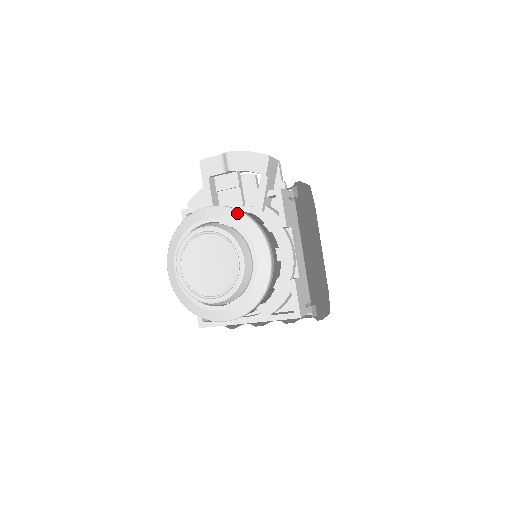
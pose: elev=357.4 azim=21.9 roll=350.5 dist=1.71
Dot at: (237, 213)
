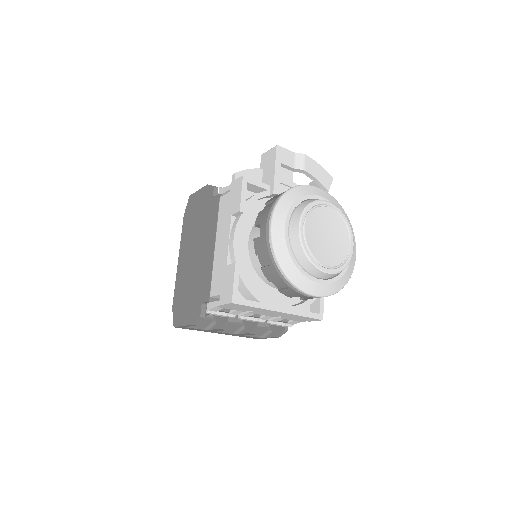
Dot at: (341, 206)
